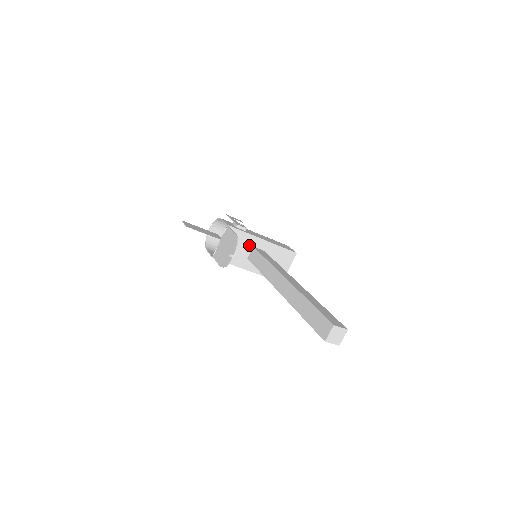
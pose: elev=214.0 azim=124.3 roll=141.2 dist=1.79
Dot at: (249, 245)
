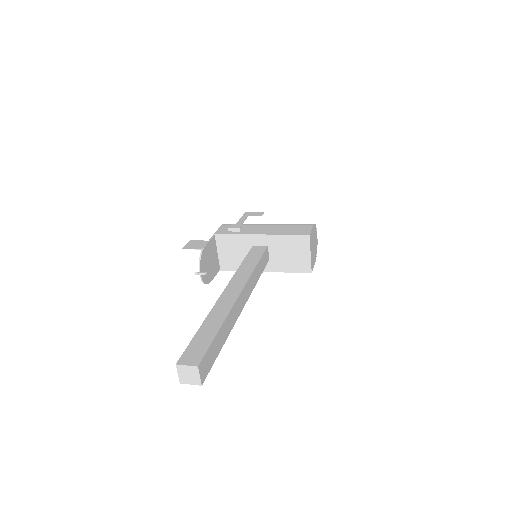
Dot at: (248, 246)
